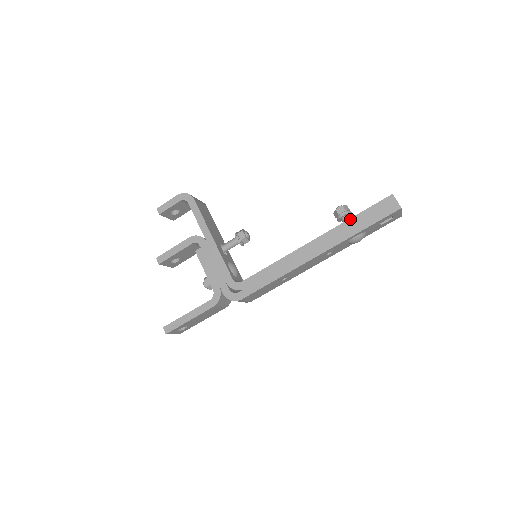
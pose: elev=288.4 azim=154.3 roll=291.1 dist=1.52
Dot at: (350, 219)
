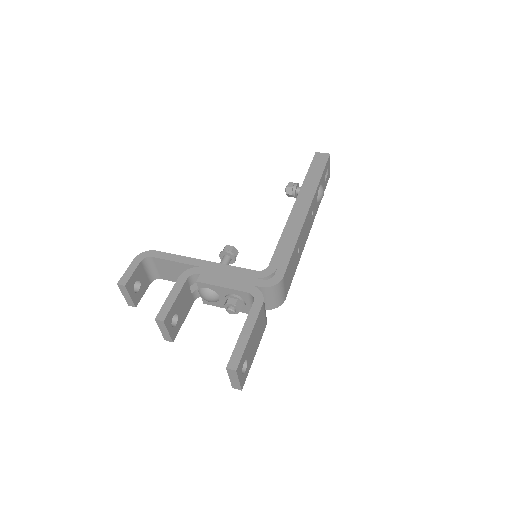
Dot at: (306, 177)
